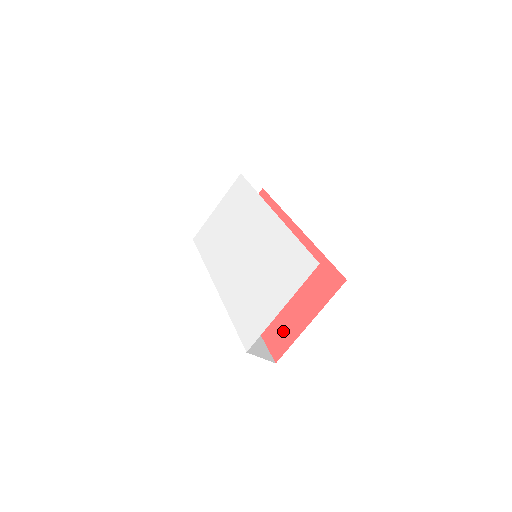
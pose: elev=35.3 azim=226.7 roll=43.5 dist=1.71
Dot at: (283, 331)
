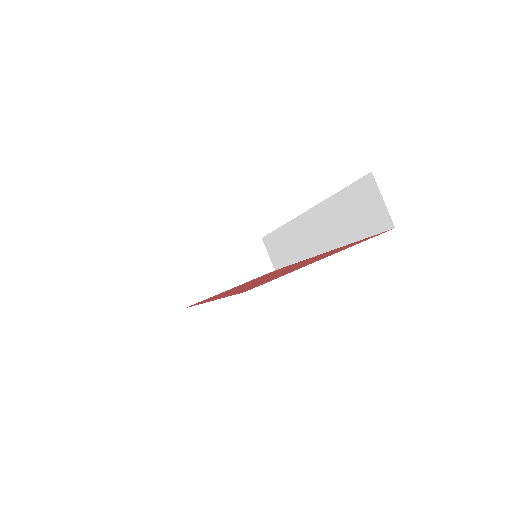
Dot at: occluded
